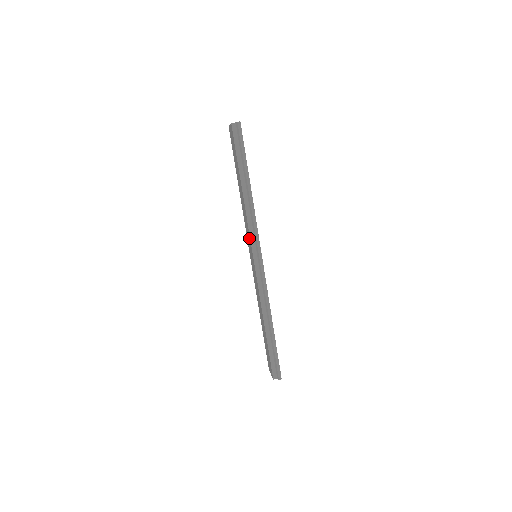
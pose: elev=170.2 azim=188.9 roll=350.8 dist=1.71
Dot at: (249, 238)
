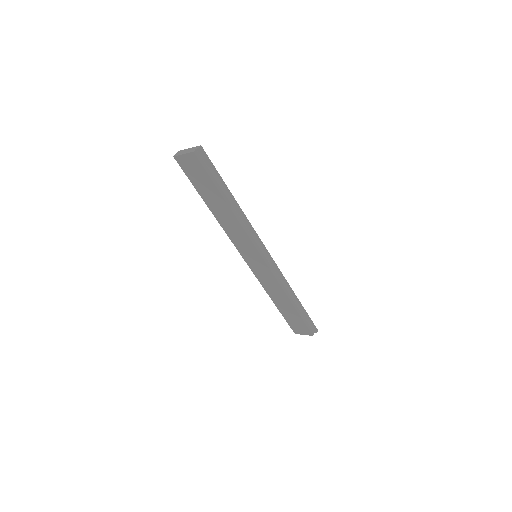
Dot at: (249, 245)
